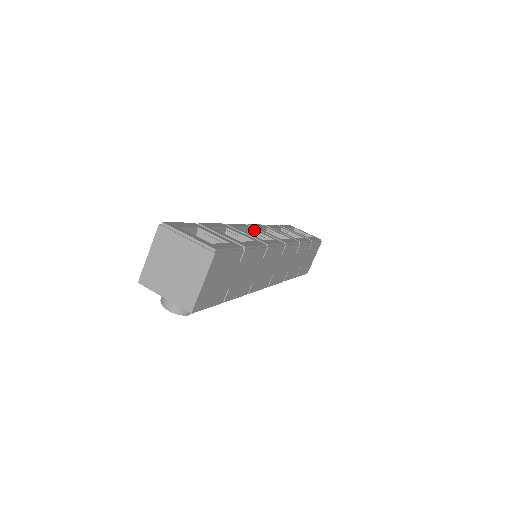
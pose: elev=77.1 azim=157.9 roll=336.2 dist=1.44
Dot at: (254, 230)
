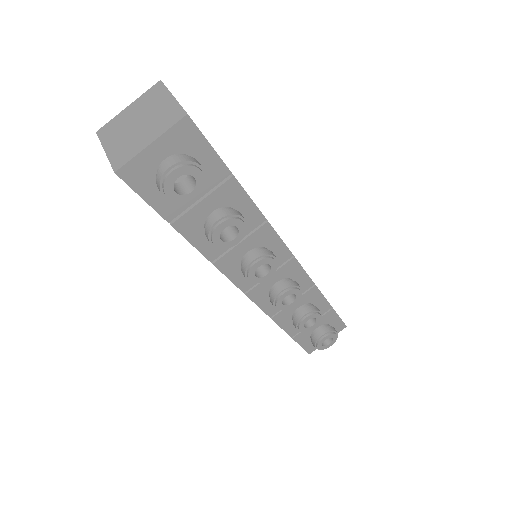
Dot at: occluded
